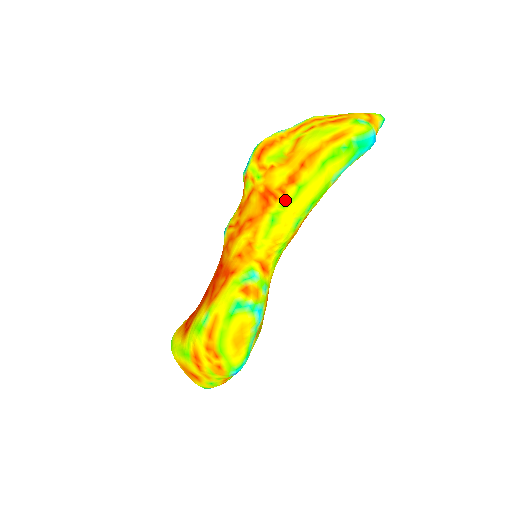
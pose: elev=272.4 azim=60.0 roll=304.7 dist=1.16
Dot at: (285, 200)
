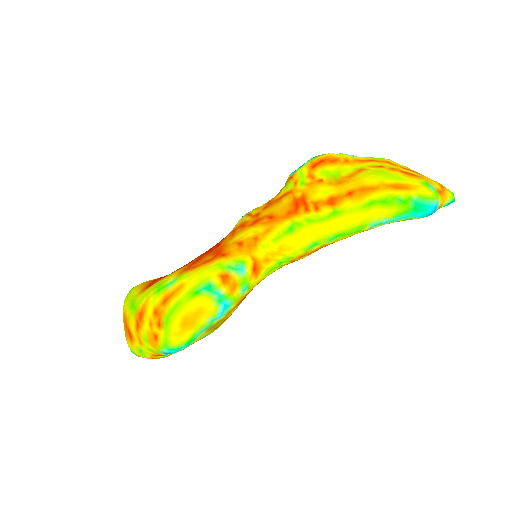
Dot at: (314, 216)
